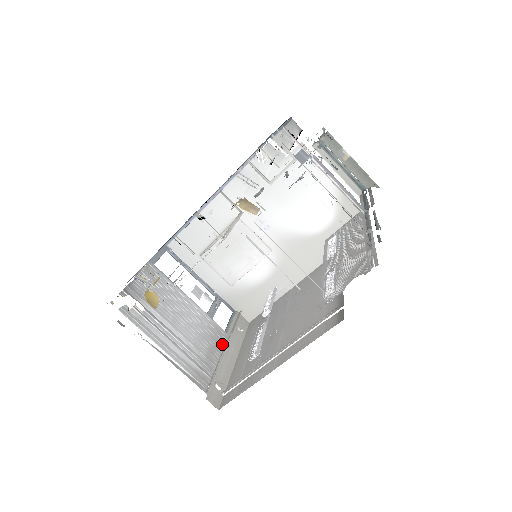
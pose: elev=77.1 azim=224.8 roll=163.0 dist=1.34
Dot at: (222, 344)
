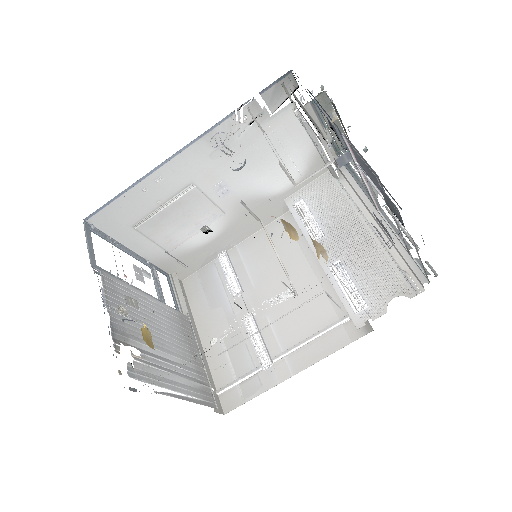
Dot at: (191, 334)
